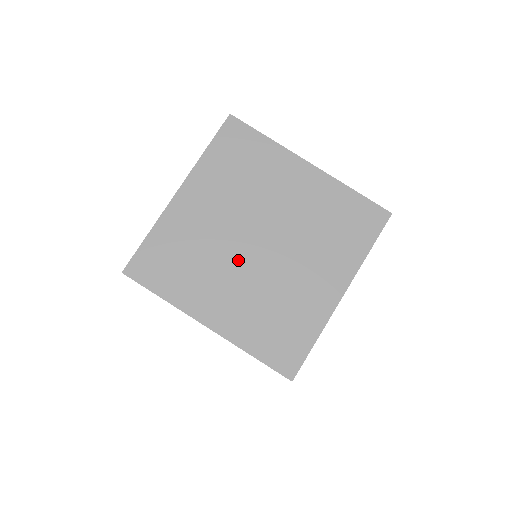
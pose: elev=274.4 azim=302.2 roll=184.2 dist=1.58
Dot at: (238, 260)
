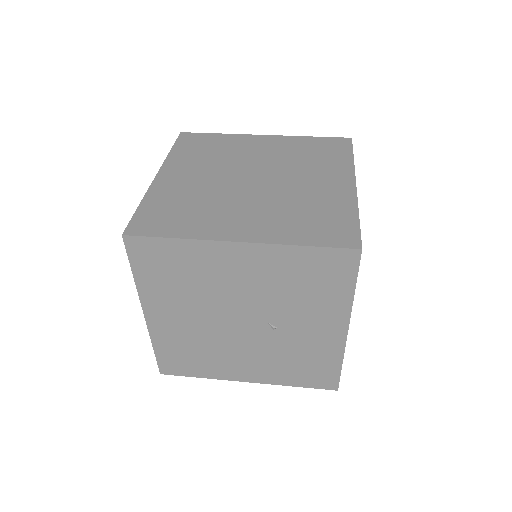
Dot at: (241, 194)
